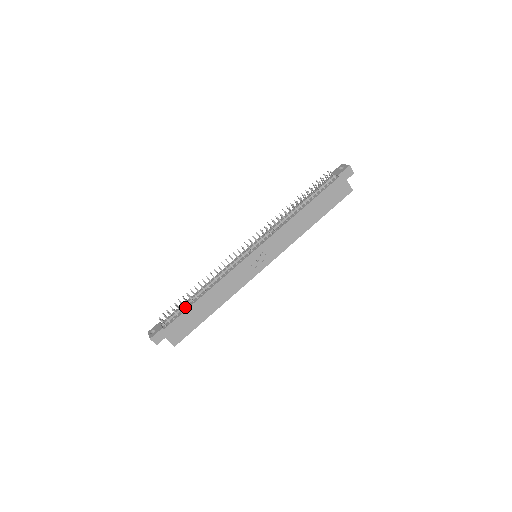
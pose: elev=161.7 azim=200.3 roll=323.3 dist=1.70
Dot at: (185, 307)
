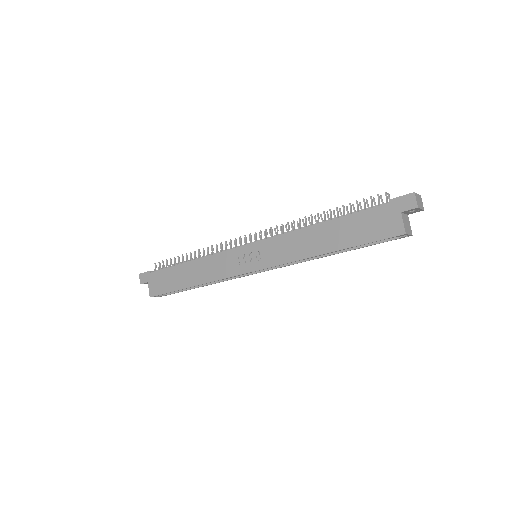
Dot at: (174, 265)
